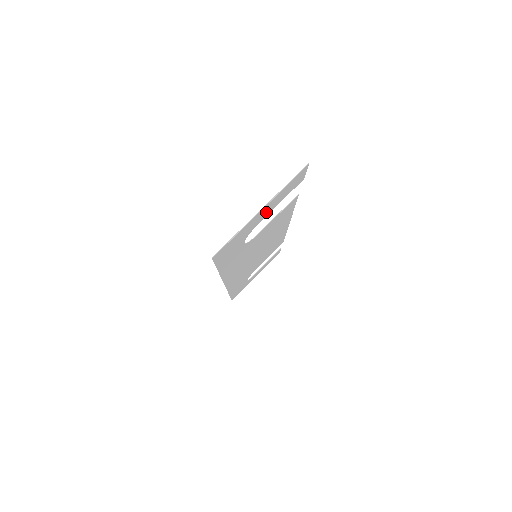
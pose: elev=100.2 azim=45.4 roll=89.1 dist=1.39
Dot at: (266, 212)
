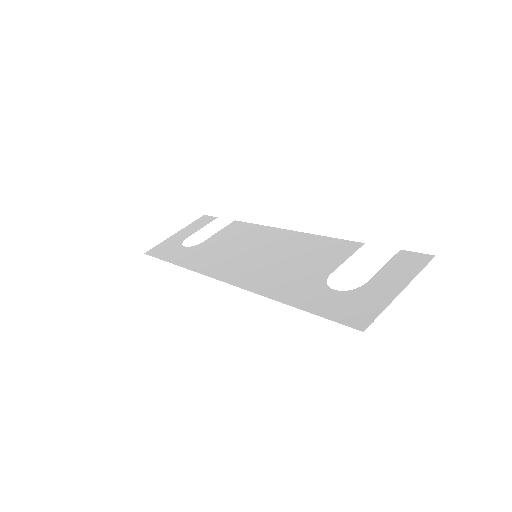
Dot at: (383, 281)
